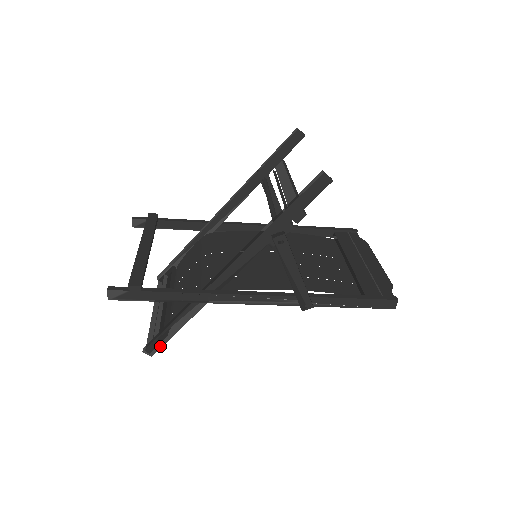
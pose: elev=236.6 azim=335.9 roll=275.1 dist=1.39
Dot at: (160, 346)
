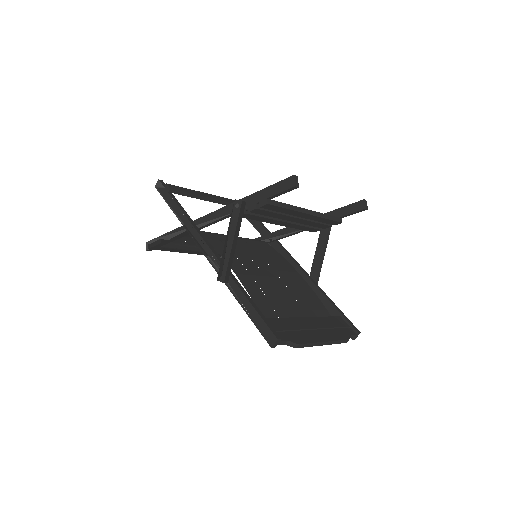
Dot at: (153, 246)
